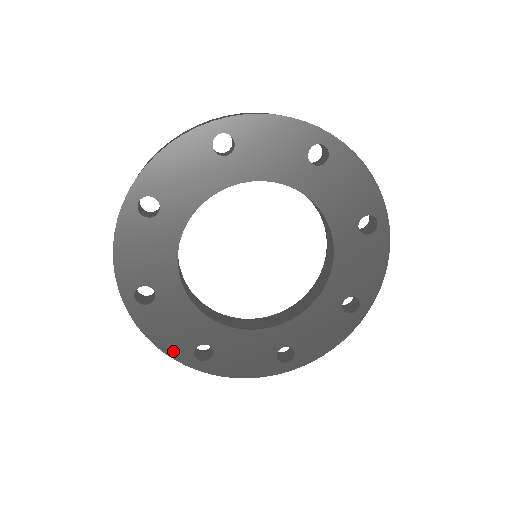
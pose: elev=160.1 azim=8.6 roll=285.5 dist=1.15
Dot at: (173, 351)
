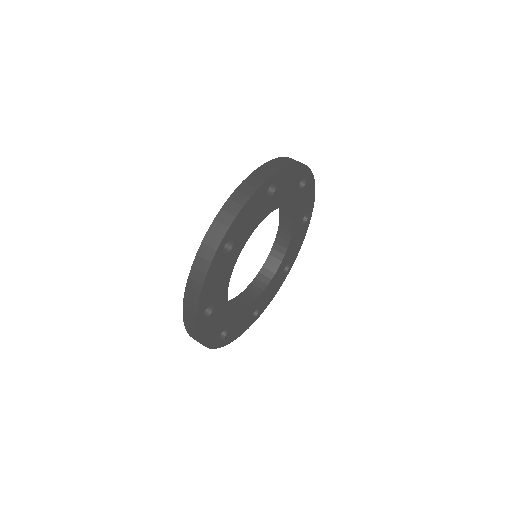
Dot at: (210, 343)
